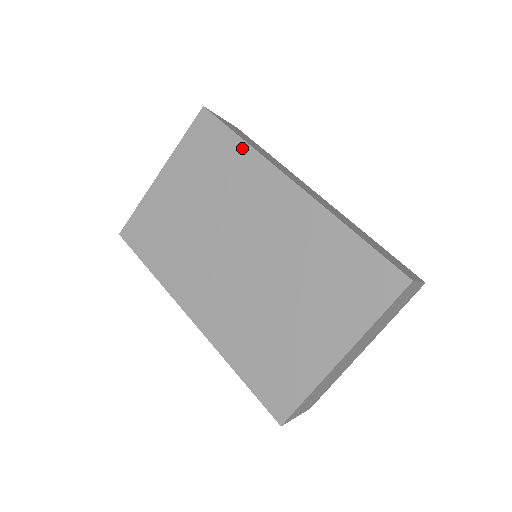
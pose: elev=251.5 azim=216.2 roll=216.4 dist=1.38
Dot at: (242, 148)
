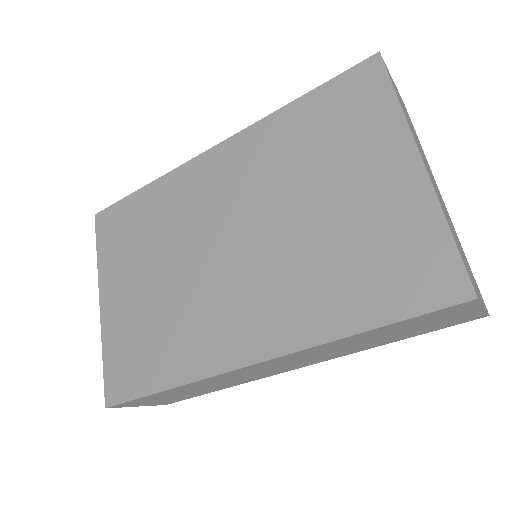
Dot at: (151, 190)
